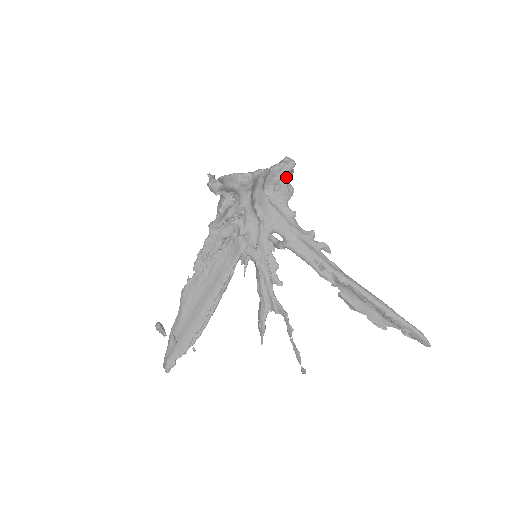
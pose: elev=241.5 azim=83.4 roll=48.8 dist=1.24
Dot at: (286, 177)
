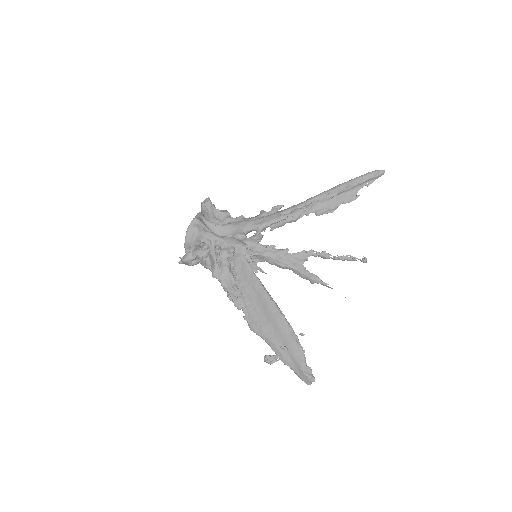
Dot at: (214, 208)
